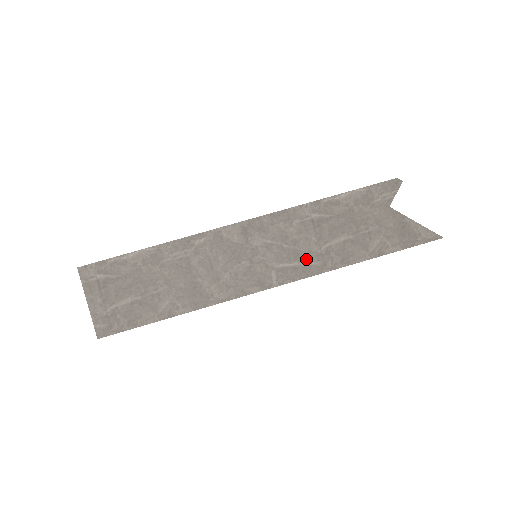
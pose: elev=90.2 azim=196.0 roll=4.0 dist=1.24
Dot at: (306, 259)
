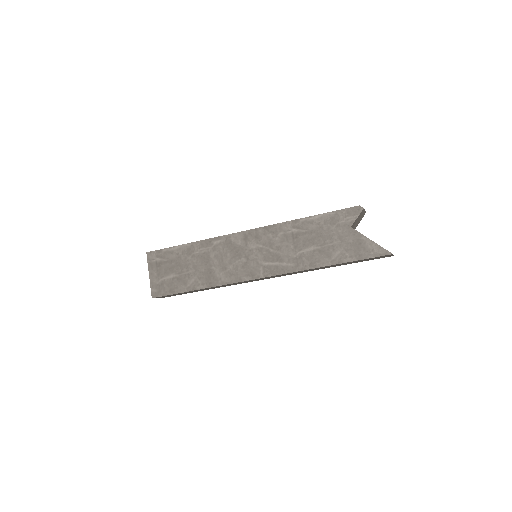
Dot at: (285, 261)
